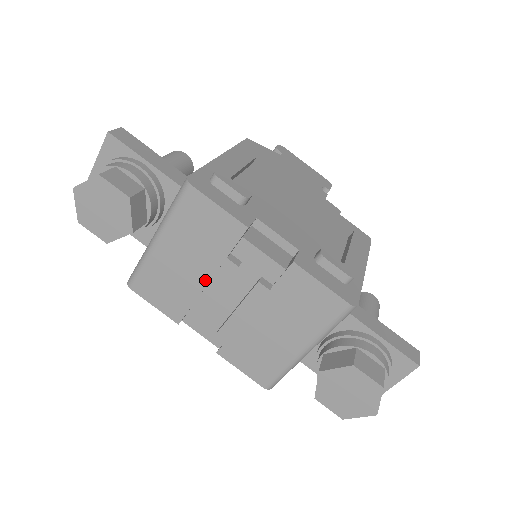
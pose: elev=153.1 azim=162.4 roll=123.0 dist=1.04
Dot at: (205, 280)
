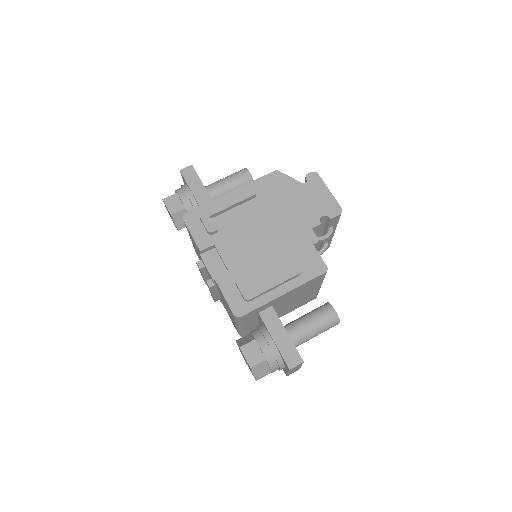
Dot at: occluded
